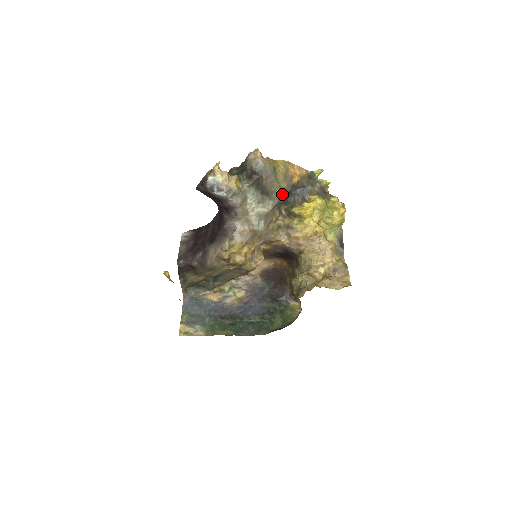
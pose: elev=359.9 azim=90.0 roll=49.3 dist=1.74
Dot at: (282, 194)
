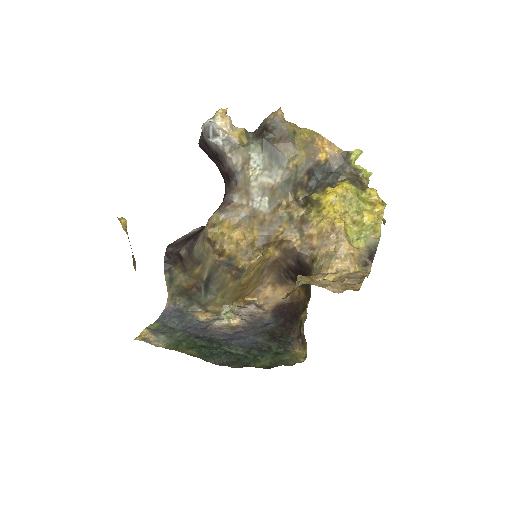
Dot at: (298, 166)
